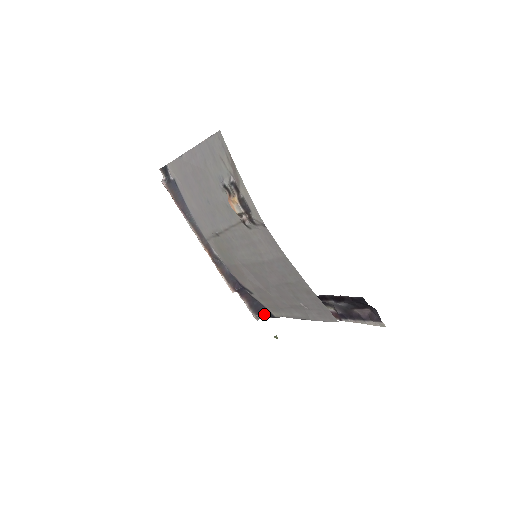
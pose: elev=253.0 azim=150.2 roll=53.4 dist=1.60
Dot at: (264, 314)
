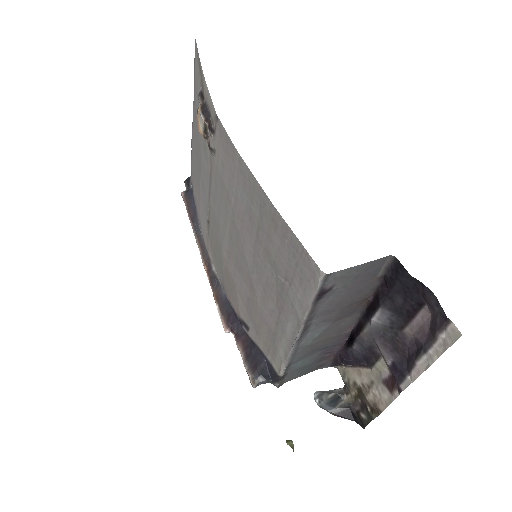
Dot at: (266, 376)
